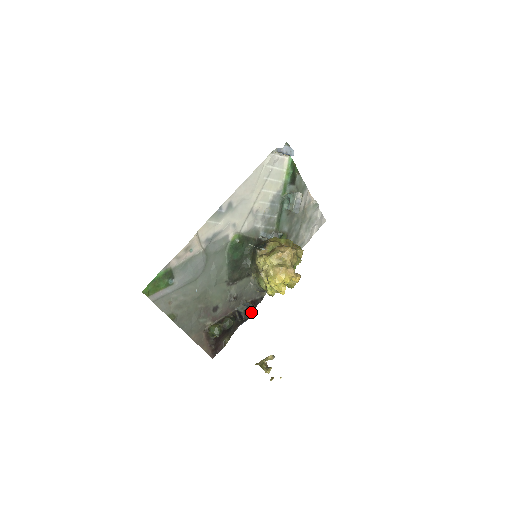
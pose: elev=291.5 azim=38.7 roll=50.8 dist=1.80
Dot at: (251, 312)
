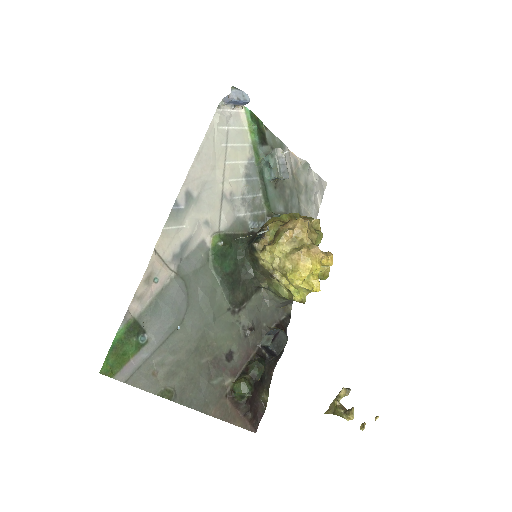
Dot at: (283, 340)
